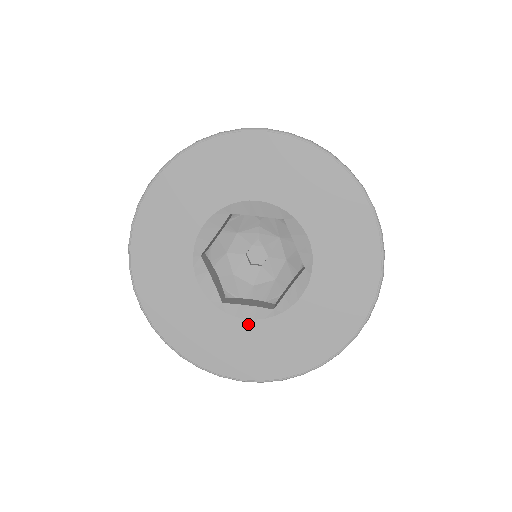
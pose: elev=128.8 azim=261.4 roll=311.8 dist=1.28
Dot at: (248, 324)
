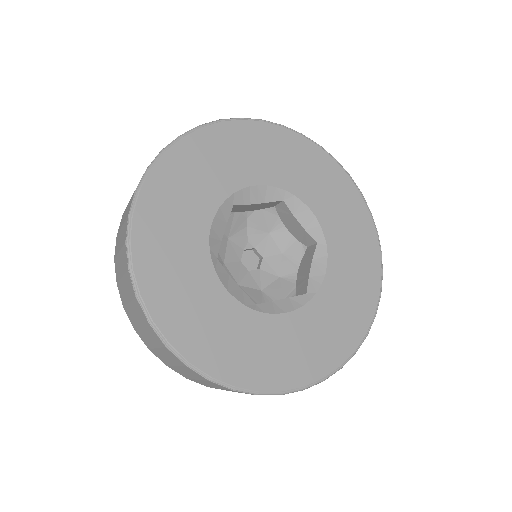
Dot at: (291, 317)
